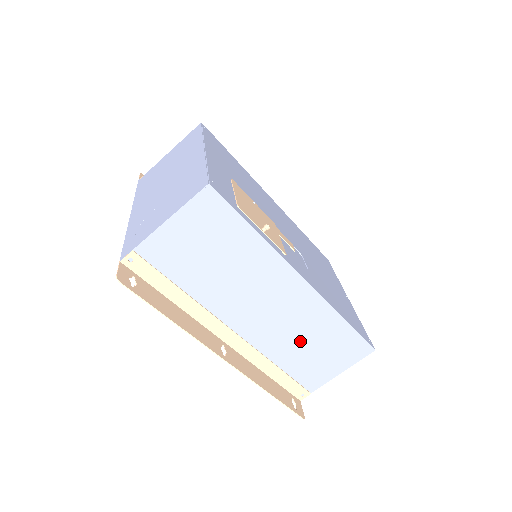
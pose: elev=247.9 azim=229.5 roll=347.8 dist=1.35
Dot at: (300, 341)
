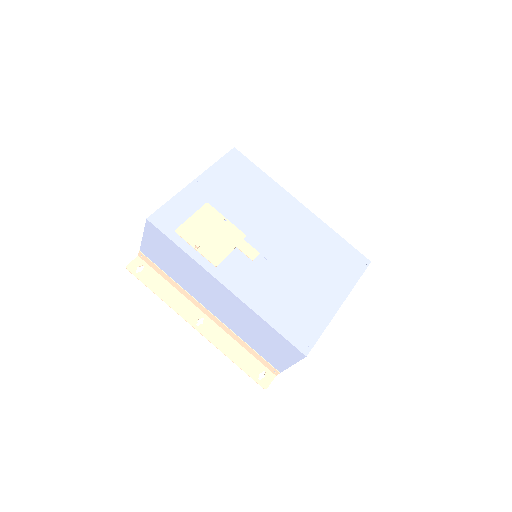
Dot at: (250, 330)
